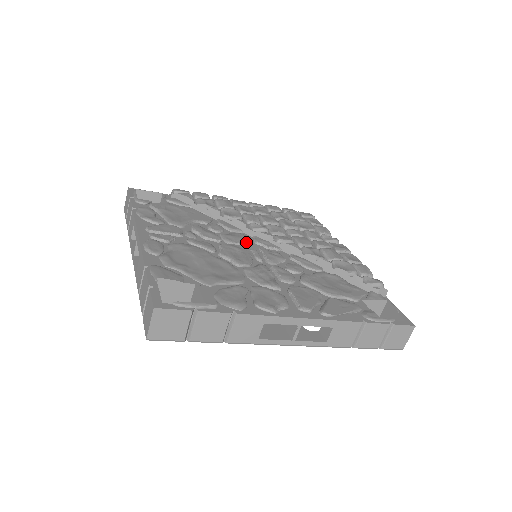
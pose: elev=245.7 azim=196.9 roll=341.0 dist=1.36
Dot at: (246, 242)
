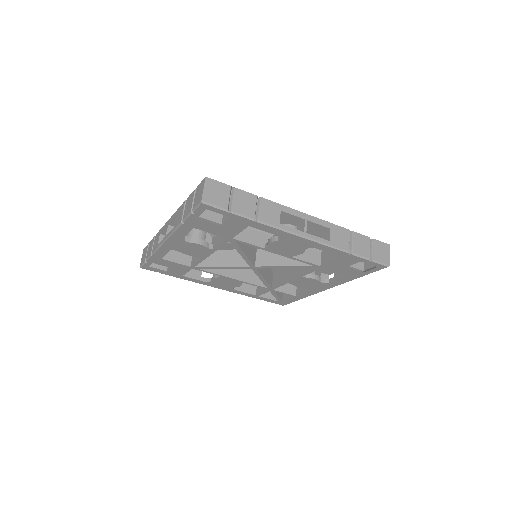
Dot at: occluded
